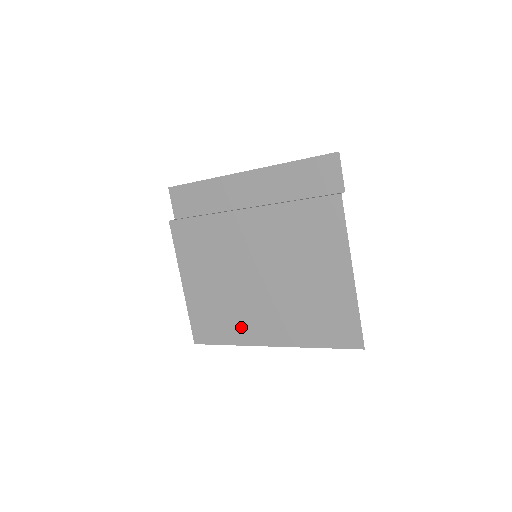
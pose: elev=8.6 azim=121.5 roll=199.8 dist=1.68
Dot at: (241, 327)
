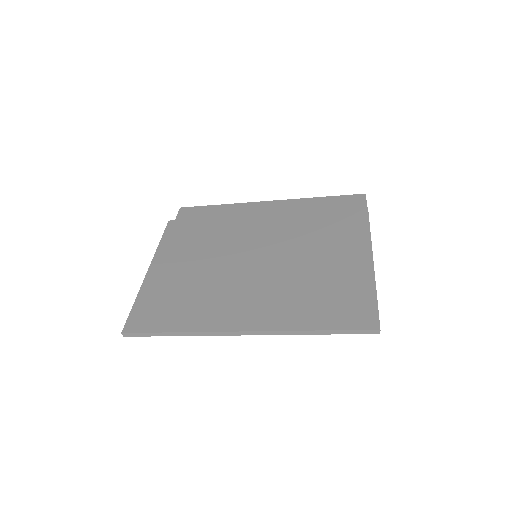
Dot at: (209, 311)
